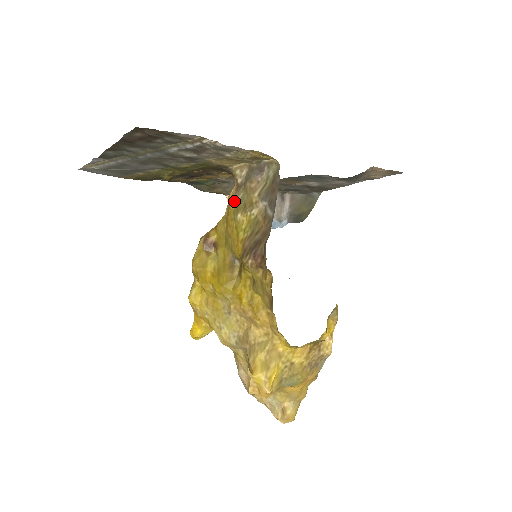
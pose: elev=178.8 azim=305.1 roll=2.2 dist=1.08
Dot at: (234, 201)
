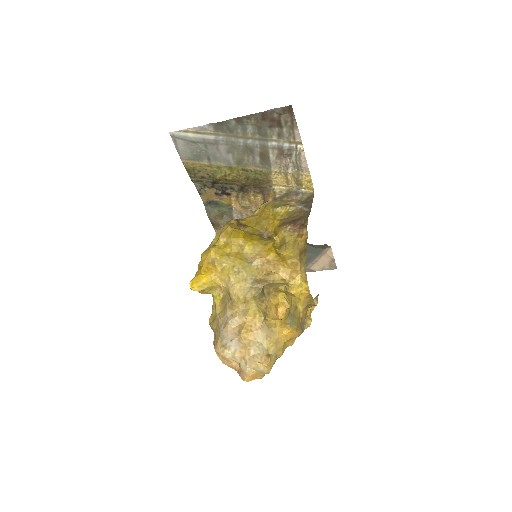
Dot at: (272, 204)
